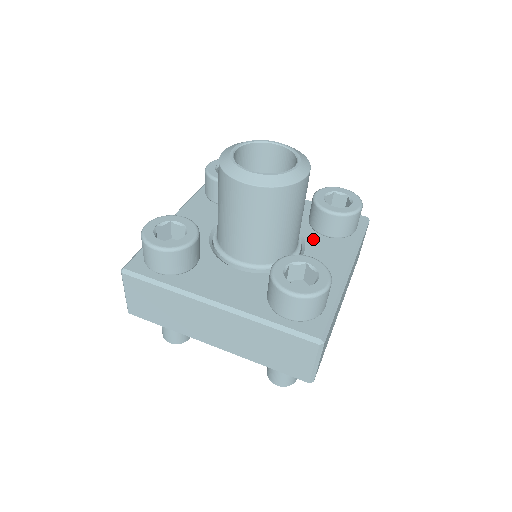
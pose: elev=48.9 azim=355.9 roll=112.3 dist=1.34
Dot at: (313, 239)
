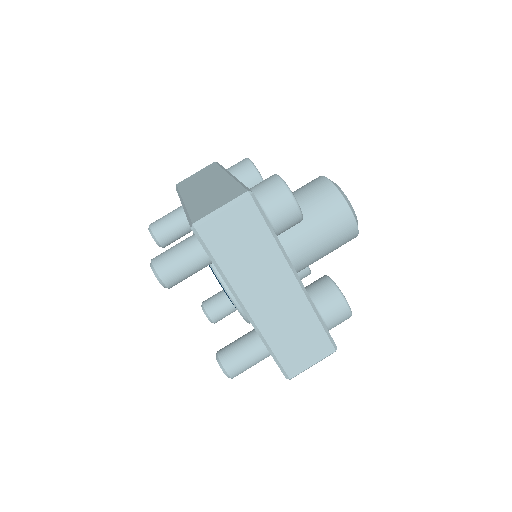
Dot at: occluded
